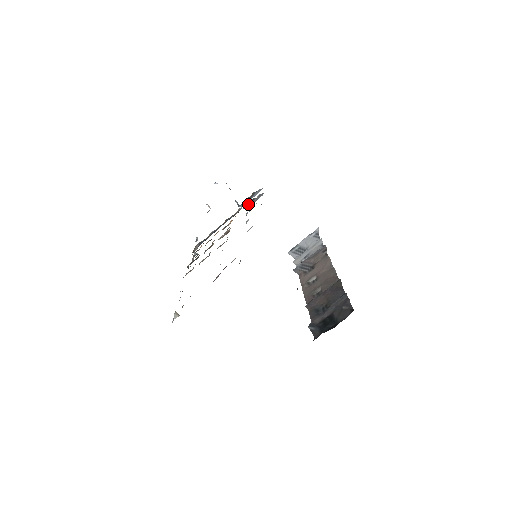
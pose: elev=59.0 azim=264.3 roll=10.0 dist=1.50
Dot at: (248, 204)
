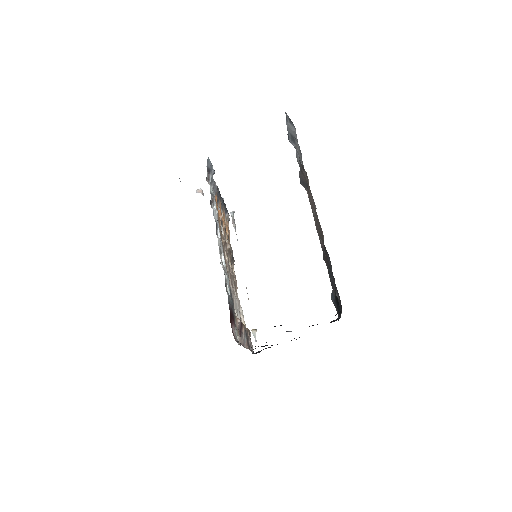
Dot at: occluded
